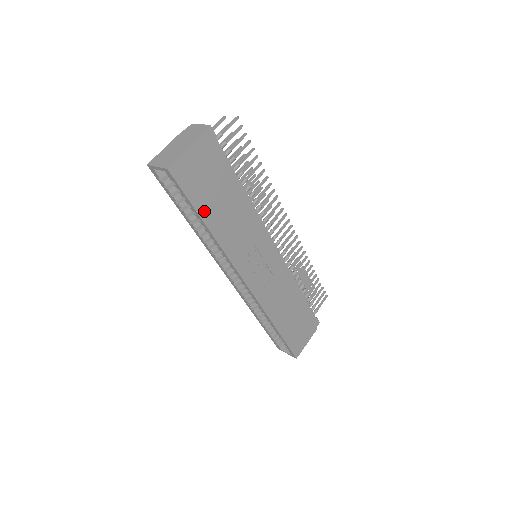
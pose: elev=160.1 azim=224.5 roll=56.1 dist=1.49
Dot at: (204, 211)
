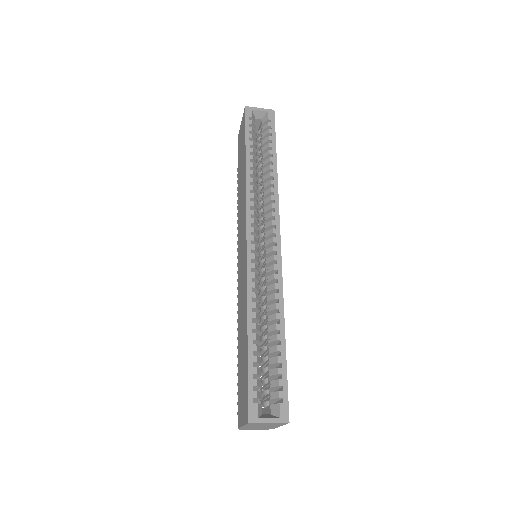
Dot at: occluded
